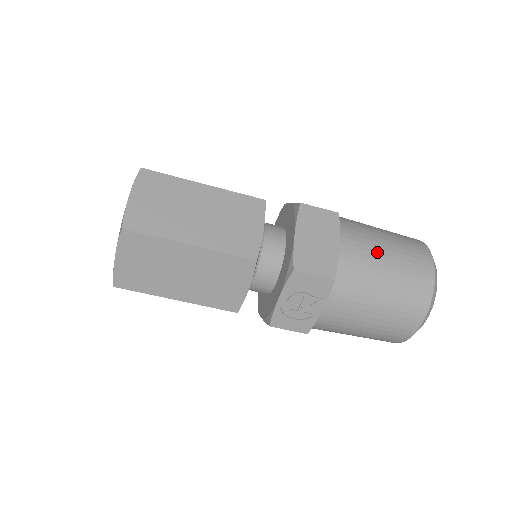
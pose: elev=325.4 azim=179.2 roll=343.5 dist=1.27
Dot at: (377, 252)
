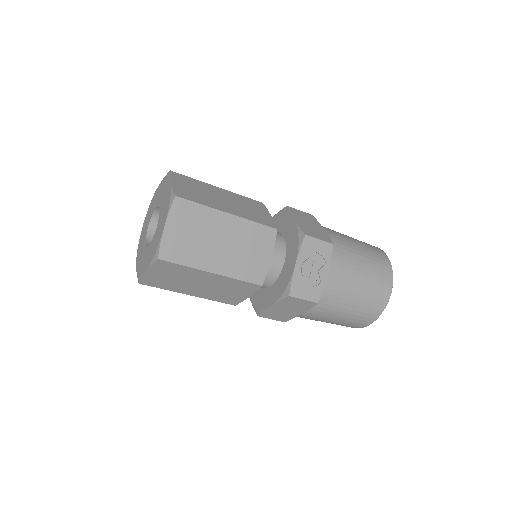
Dot at: (347, 237)
